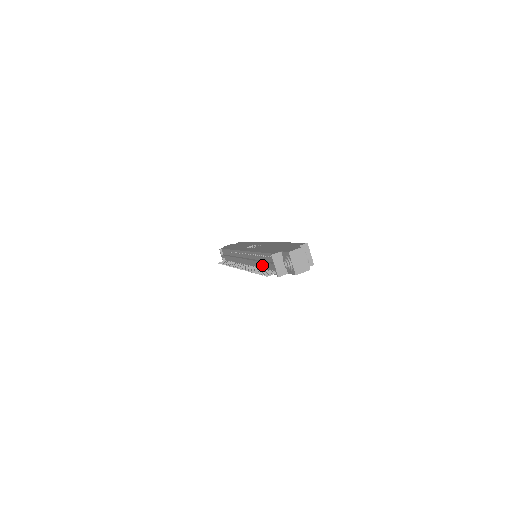
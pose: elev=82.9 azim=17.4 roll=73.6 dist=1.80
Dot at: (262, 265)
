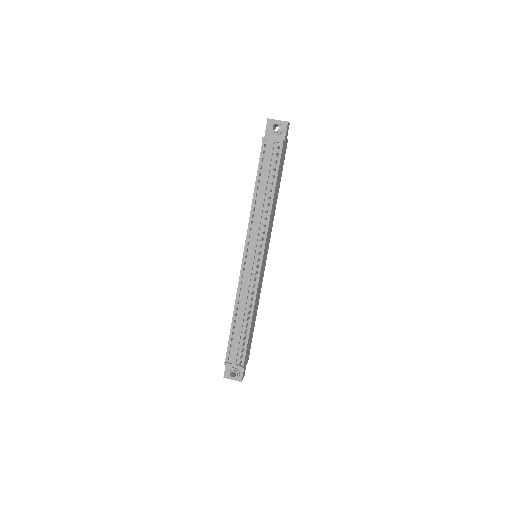
Dot at: (267, 180)
